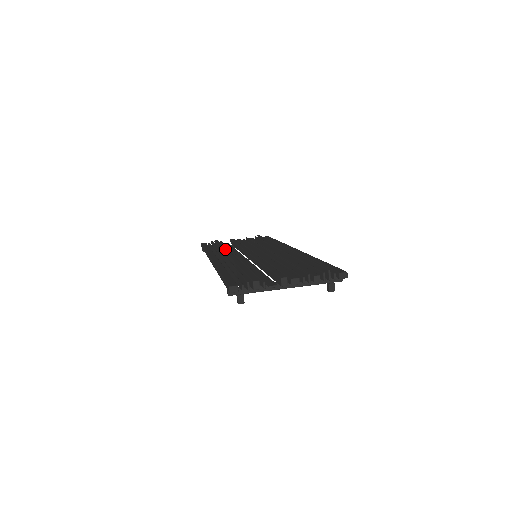
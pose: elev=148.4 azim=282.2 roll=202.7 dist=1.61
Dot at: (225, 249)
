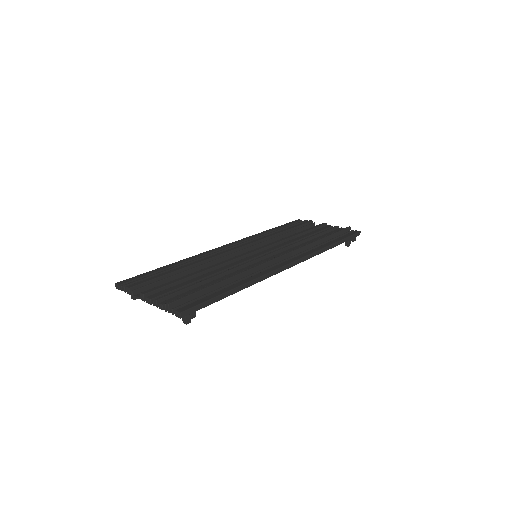
Dot at: (263, 237)
